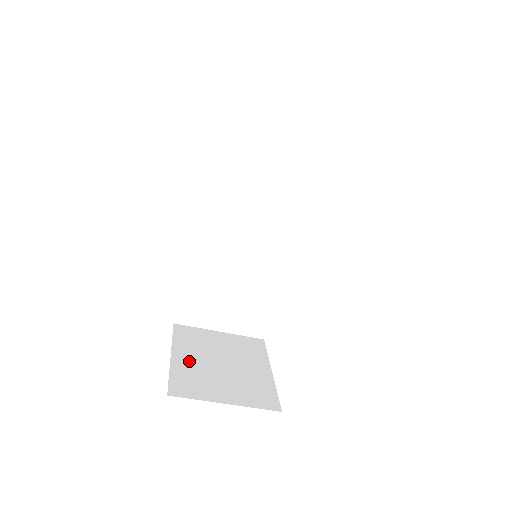
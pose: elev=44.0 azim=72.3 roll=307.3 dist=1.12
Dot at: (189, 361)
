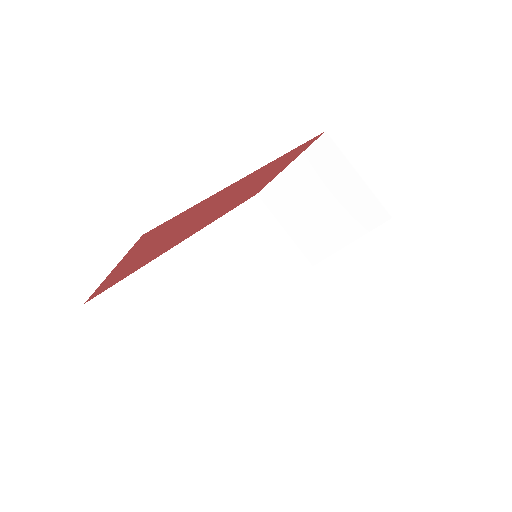
Dot at: occluded
